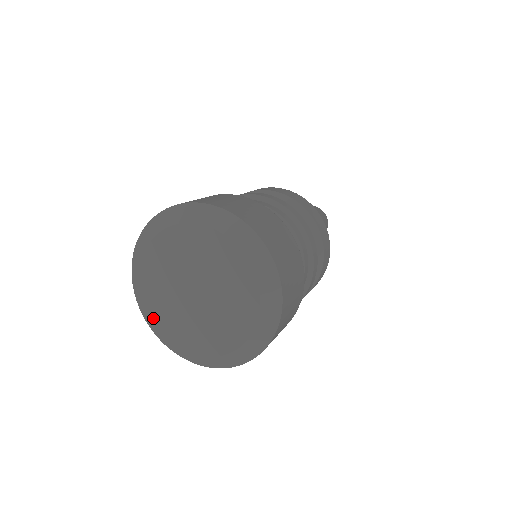
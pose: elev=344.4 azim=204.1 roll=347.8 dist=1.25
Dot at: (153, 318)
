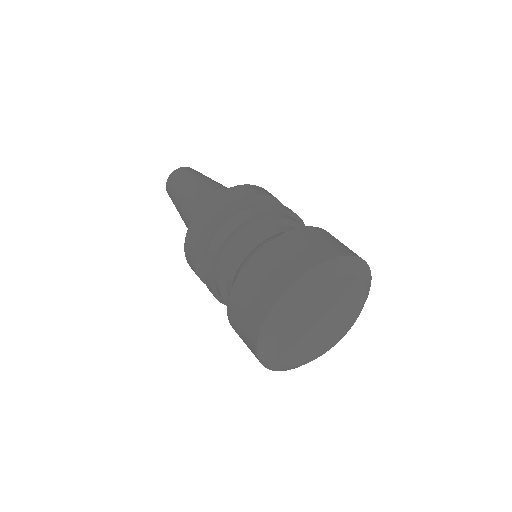
Dot at: (281, 358)
